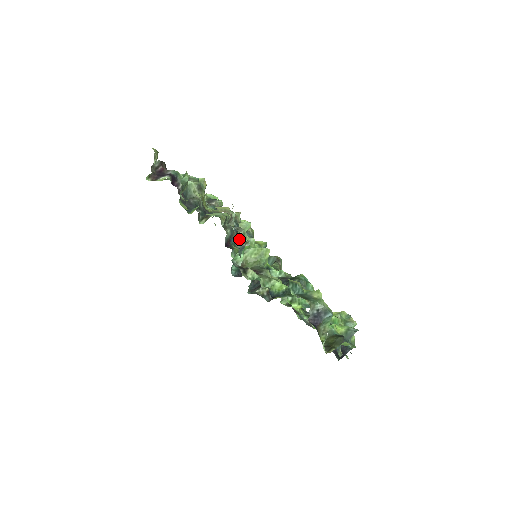
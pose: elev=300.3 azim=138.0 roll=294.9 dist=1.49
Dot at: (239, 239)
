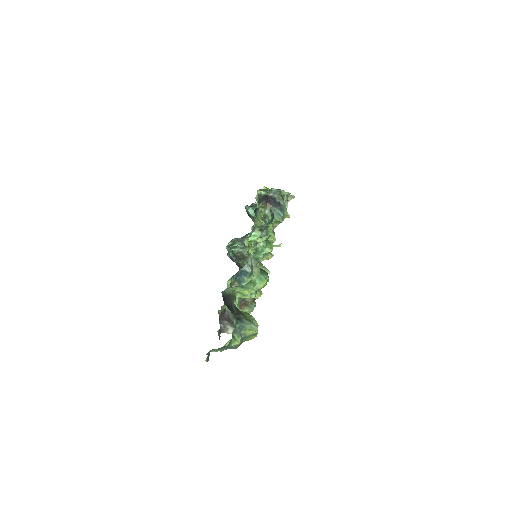
Dot at: occluded
